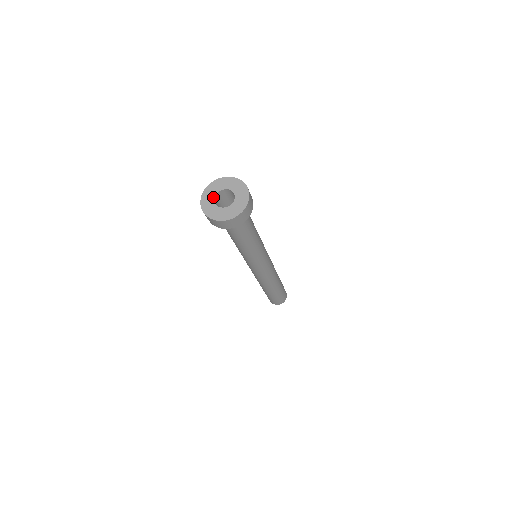
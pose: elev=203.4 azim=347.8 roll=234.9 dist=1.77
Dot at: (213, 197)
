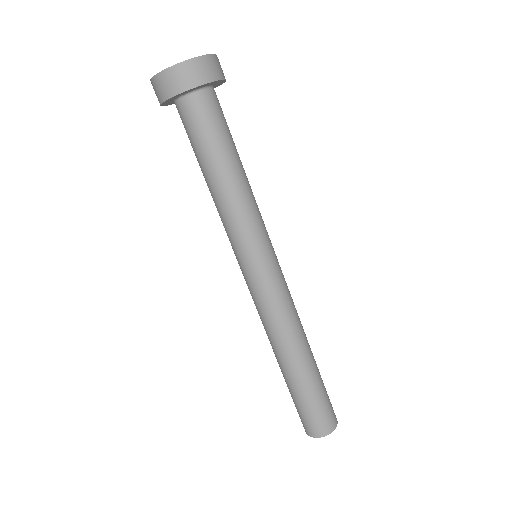
Dot at: occluded
